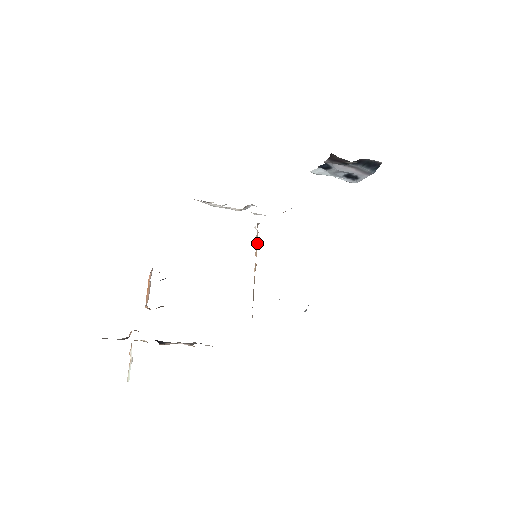
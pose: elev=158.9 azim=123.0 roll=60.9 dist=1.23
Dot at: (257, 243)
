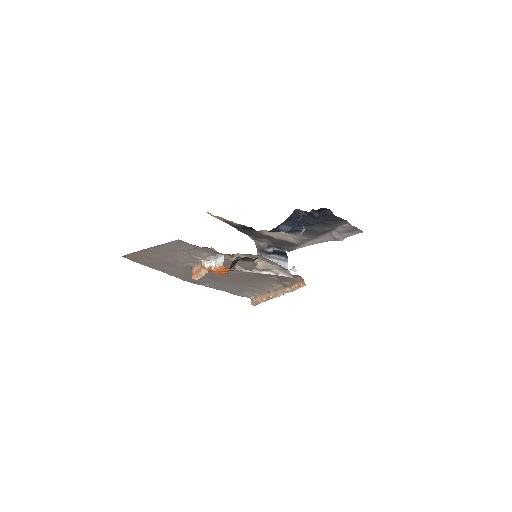
Dot at: (258, 296)
